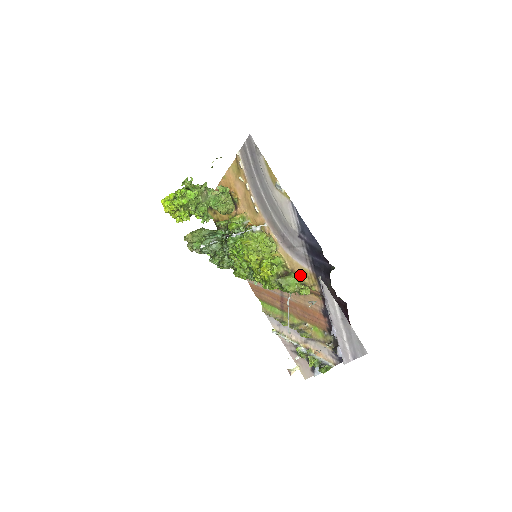
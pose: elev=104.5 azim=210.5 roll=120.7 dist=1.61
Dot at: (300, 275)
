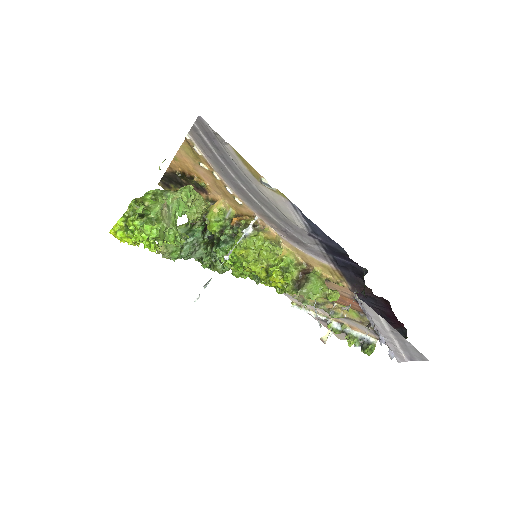
Dot at: (319, 270)
